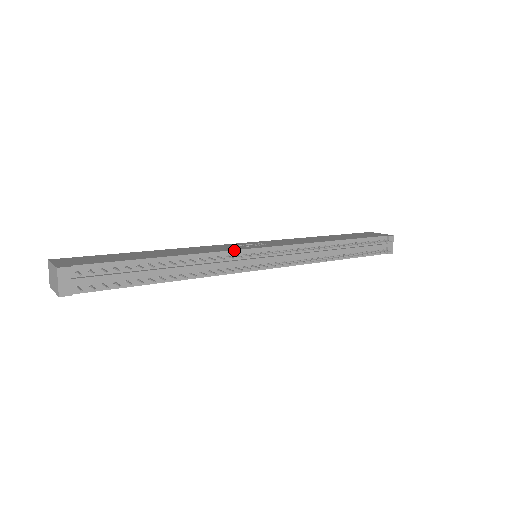
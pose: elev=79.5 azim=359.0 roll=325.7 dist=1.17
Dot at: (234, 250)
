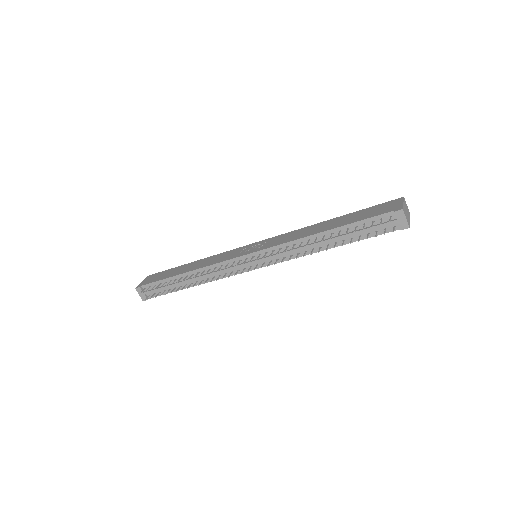
Dot at: (225, 261)
